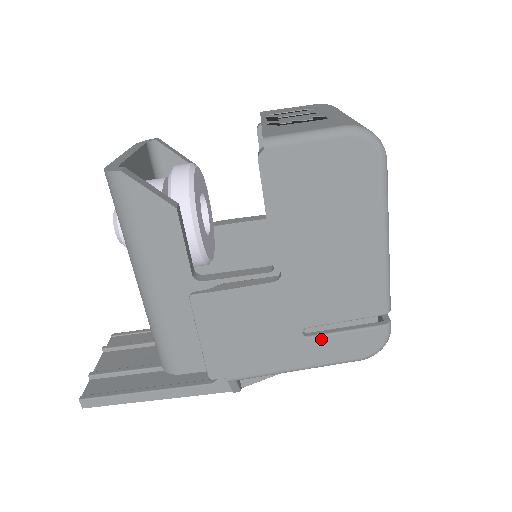
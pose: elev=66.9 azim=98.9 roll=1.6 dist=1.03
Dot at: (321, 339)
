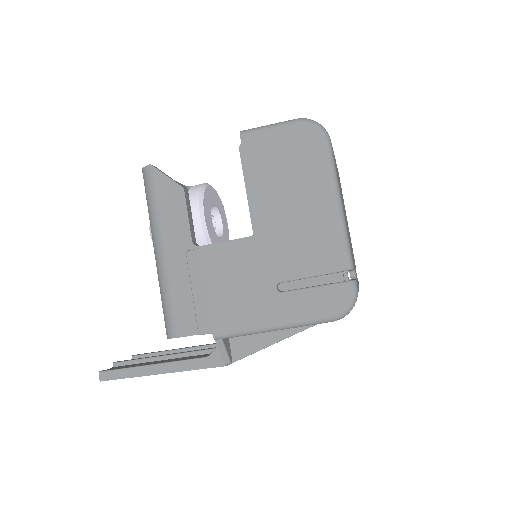
Dot at: (293, 294)
